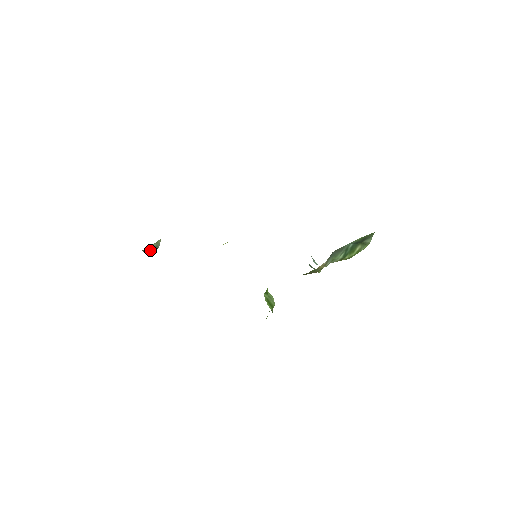
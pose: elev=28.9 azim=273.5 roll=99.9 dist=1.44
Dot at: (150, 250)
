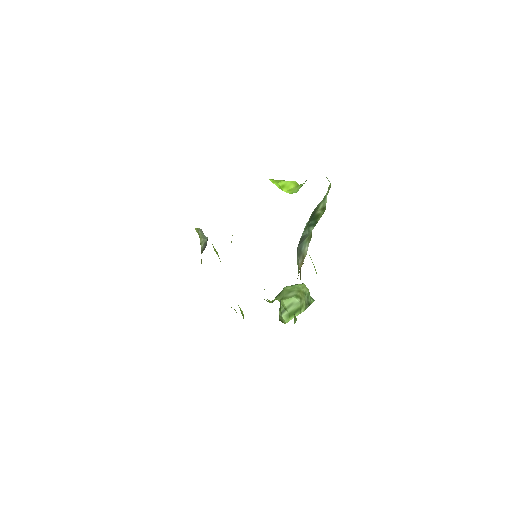
Dot at: (205, 247)
